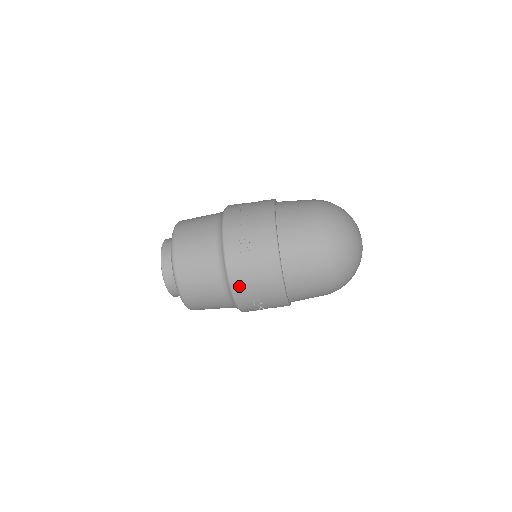
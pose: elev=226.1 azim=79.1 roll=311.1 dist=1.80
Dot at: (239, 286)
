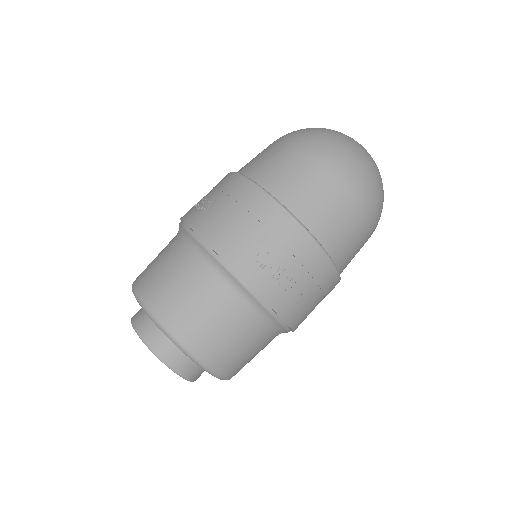
Dot at: (222, 243)
